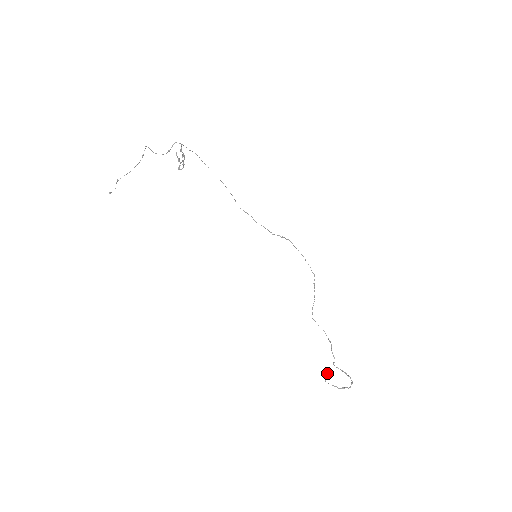
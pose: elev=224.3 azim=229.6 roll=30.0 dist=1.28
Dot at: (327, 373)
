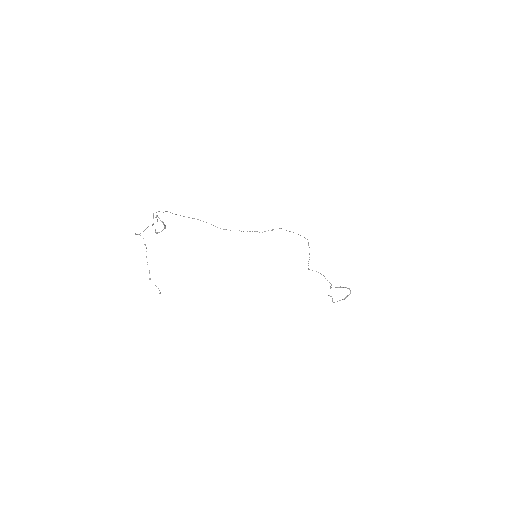
Dot at: (331, 296)
